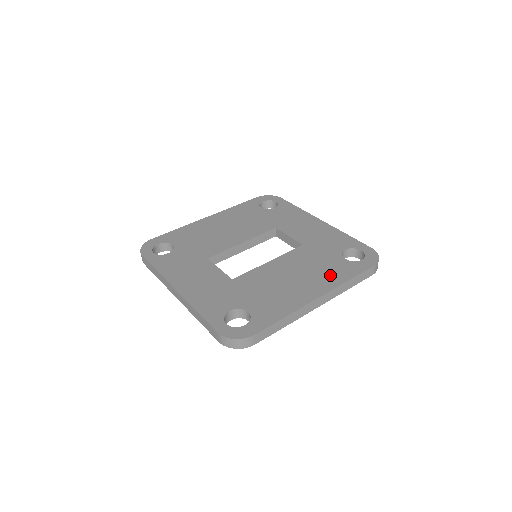
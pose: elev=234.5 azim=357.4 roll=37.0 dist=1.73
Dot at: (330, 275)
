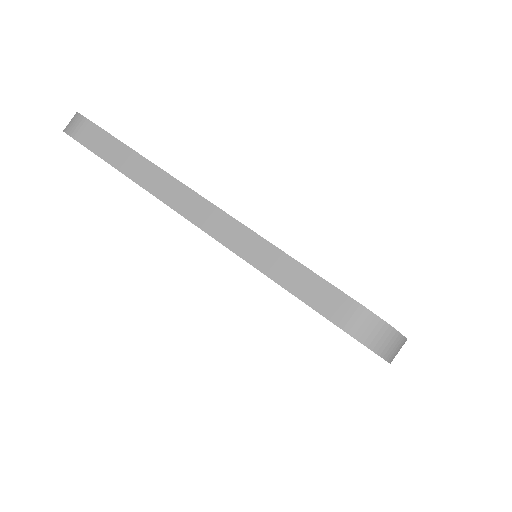
Dot at: occluded
